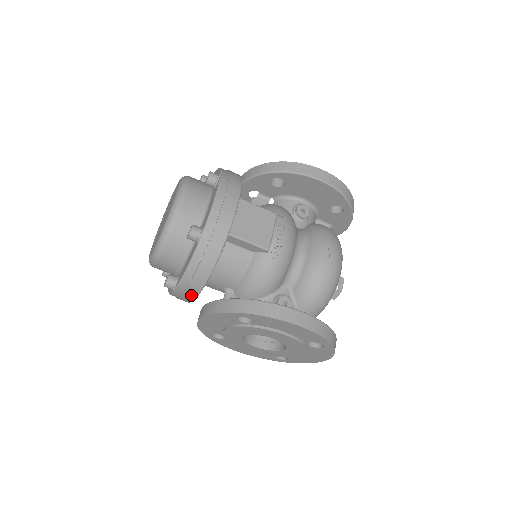
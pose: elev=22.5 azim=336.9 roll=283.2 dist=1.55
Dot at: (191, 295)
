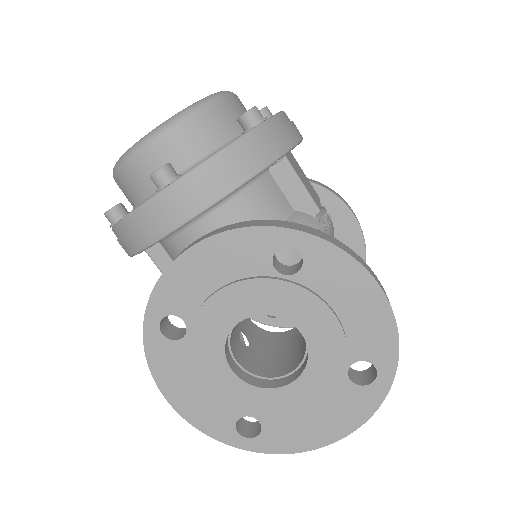
Dot at: (194, 204)
